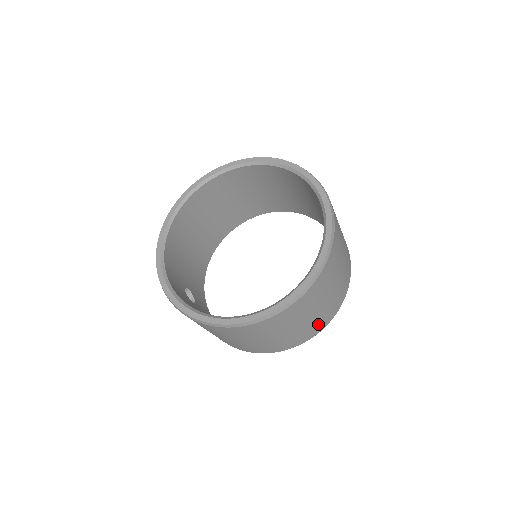
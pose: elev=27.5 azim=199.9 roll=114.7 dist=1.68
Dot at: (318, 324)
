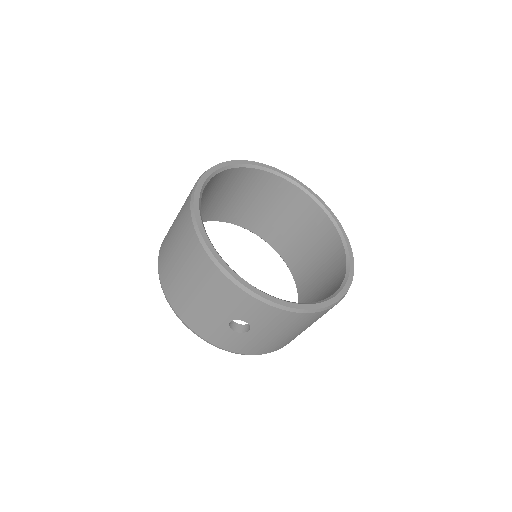
Dot at: occluded
